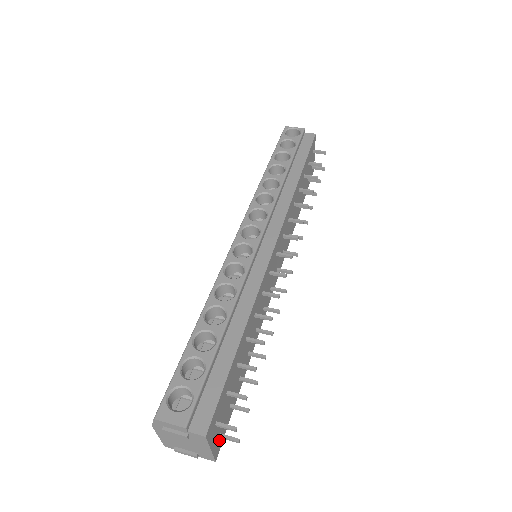
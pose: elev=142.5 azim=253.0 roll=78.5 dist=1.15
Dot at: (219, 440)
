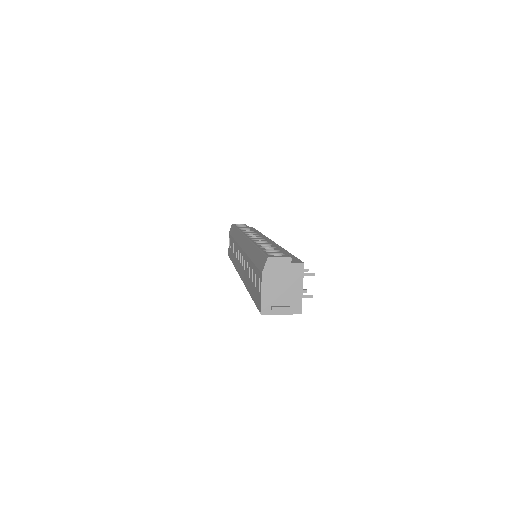
Dot at: occluded
